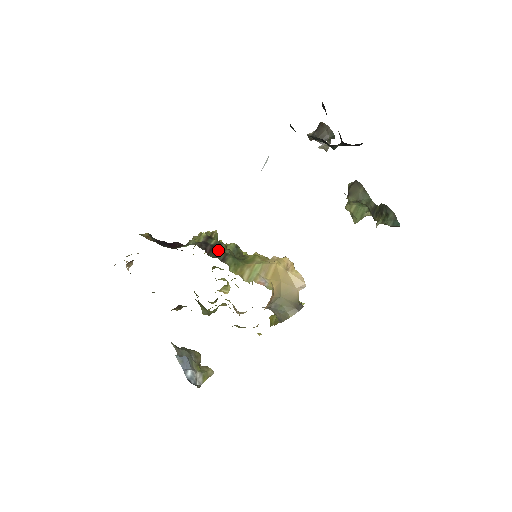
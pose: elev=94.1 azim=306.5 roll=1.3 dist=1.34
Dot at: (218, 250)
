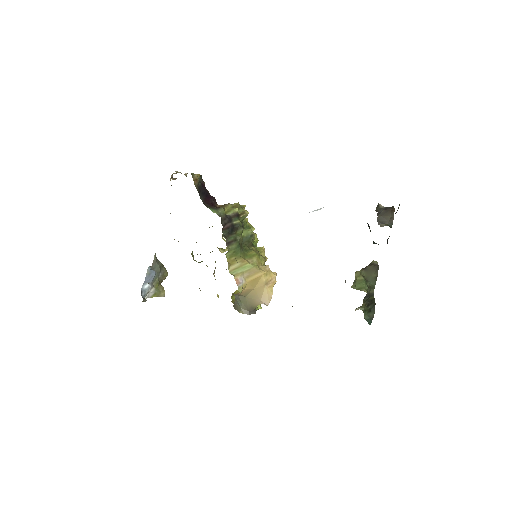
Dot at: (233, 232)
